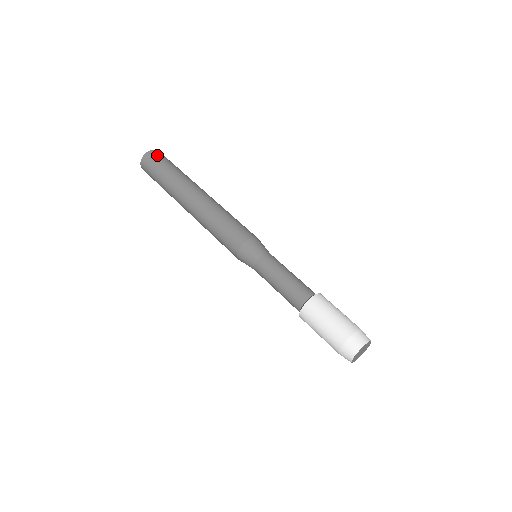
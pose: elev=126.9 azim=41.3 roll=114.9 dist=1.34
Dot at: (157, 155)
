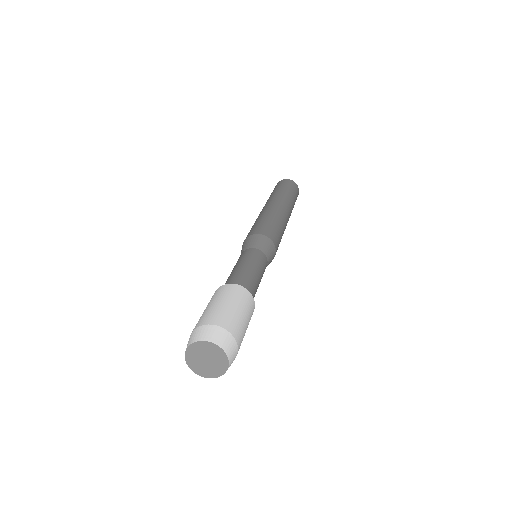
Dot at: (283, 182)
